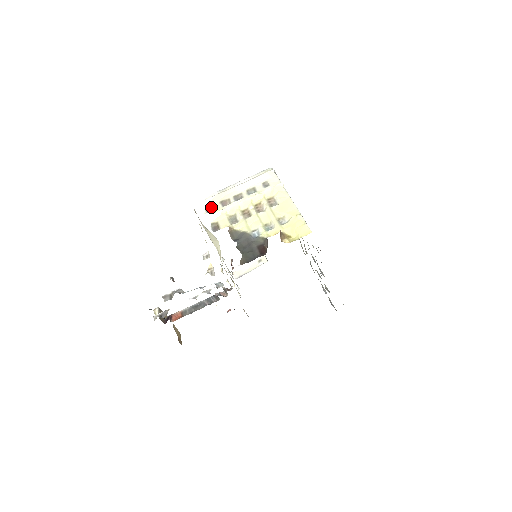
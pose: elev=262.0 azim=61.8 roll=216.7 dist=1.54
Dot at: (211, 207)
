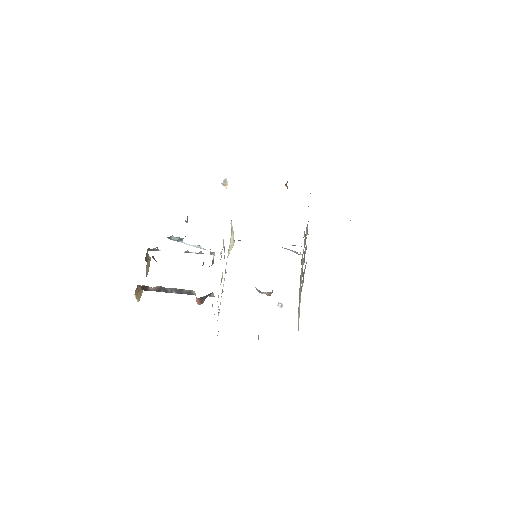
Dot at: occluded
